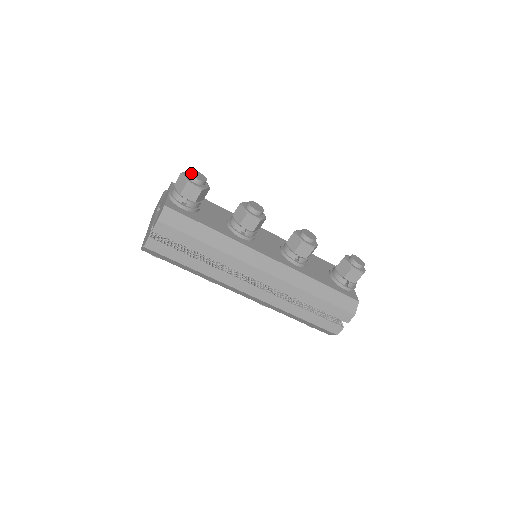
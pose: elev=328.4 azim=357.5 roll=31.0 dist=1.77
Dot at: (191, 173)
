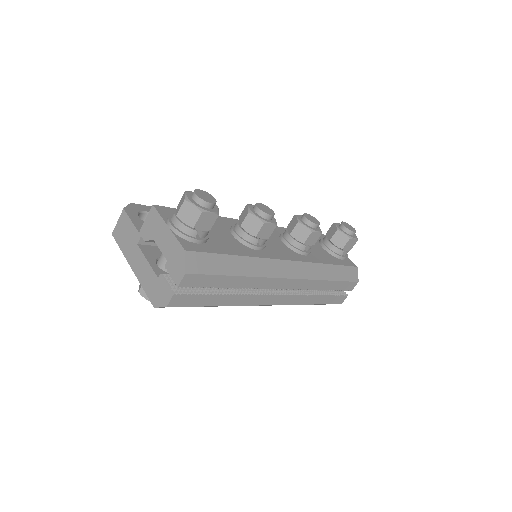
Dot at: (199, 197)
